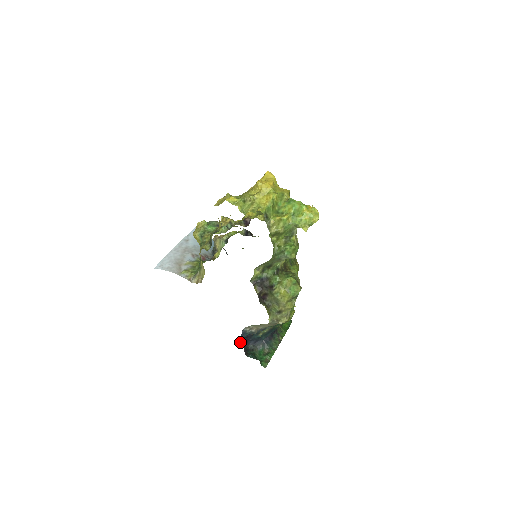
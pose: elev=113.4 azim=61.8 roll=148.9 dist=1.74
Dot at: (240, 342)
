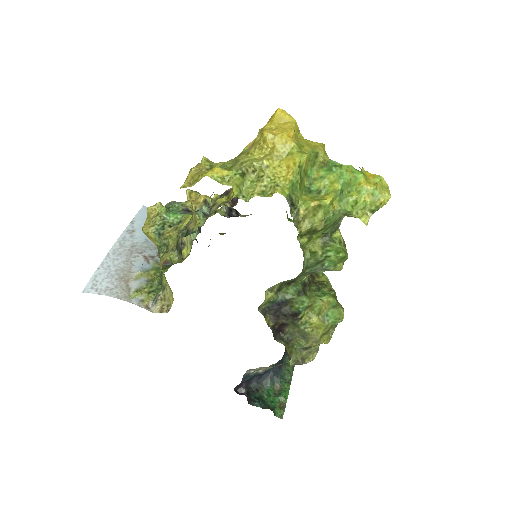
Dot at: (239, 386)
